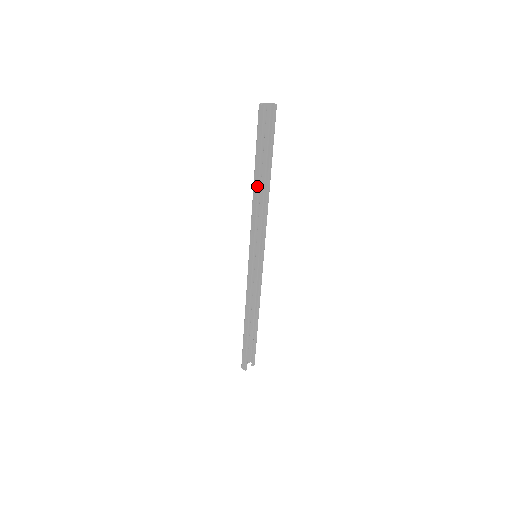
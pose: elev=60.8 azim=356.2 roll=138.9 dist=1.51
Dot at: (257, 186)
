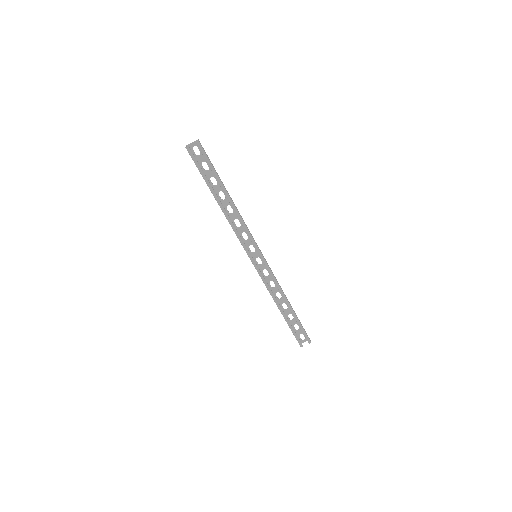
Dot at: (219, 205)
